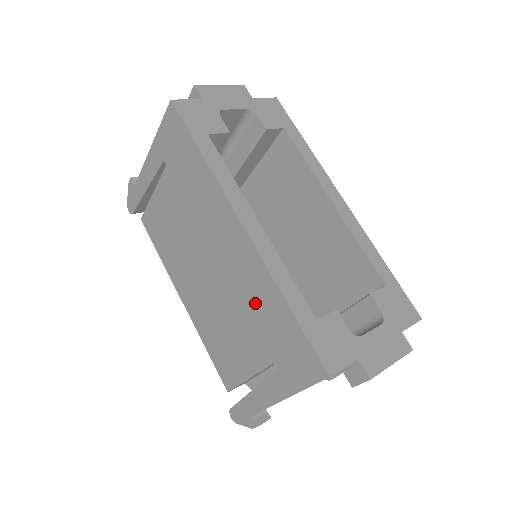
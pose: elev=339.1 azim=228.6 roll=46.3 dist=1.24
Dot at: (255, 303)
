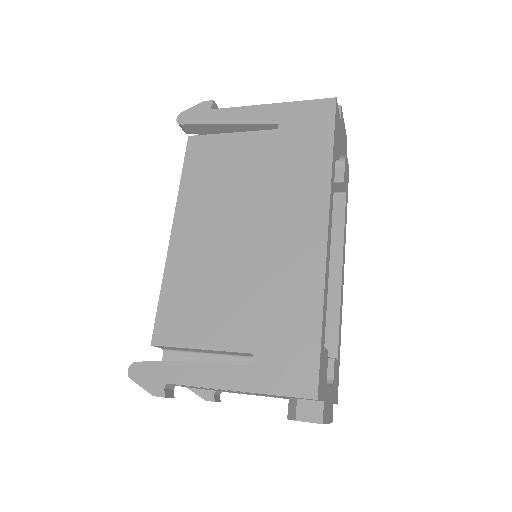
Dot at: (281, 295)
